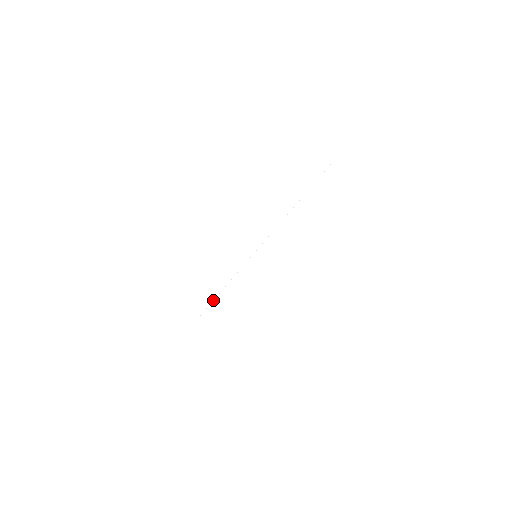
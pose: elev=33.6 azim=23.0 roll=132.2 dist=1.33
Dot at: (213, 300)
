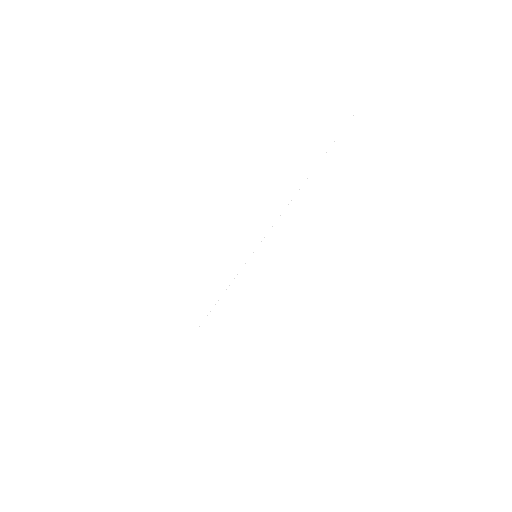
Dot at: occluded
